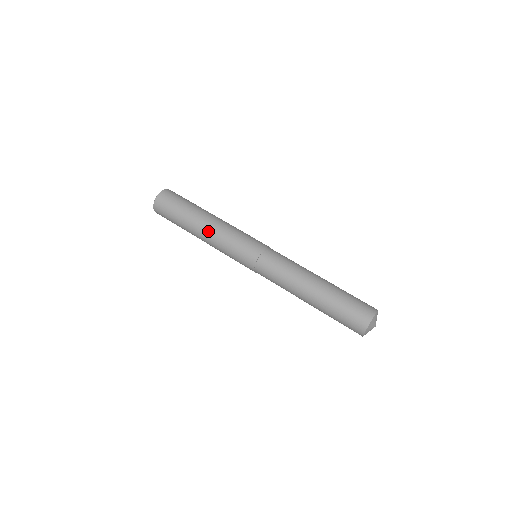
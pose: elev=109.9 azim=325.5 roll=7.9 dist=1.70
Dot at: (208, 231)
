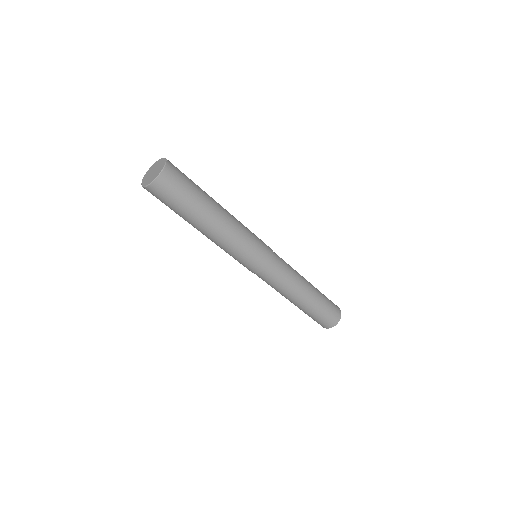
Dot at: (228, 222)
